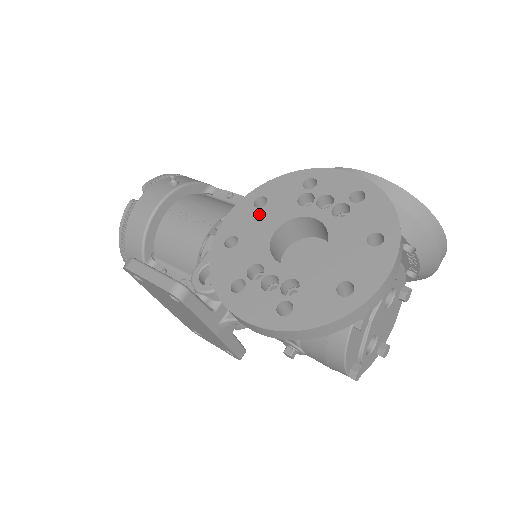
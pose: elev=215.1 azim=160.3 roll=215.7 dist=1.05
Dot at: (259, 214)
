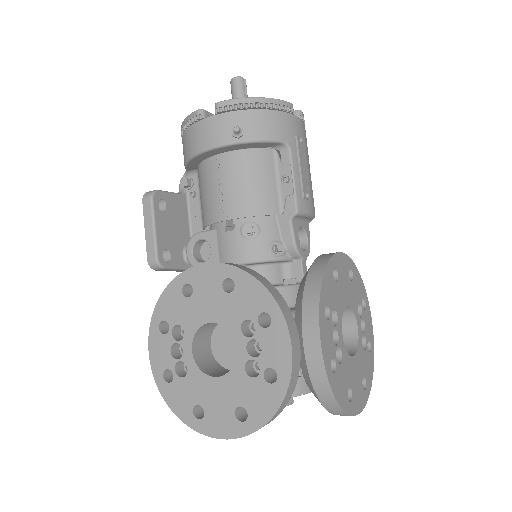
Dot at: (218, 294)
